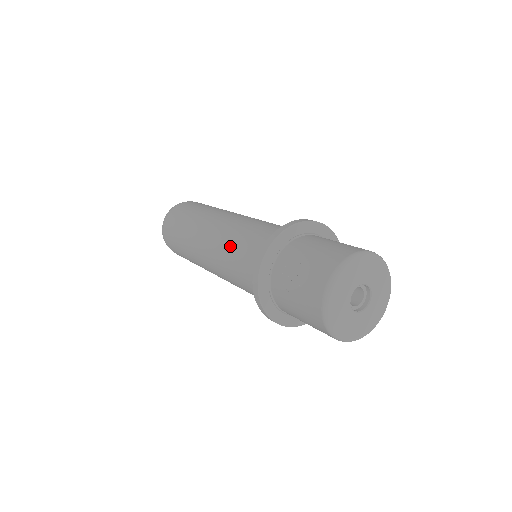
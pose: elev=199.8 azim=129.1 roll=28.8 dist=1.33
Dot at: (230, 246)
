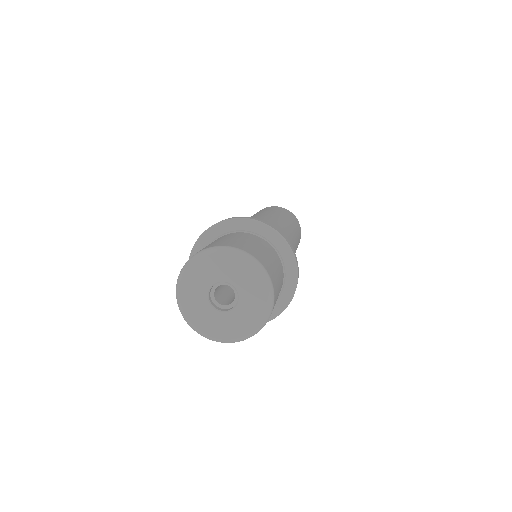
Dot at: occluded
